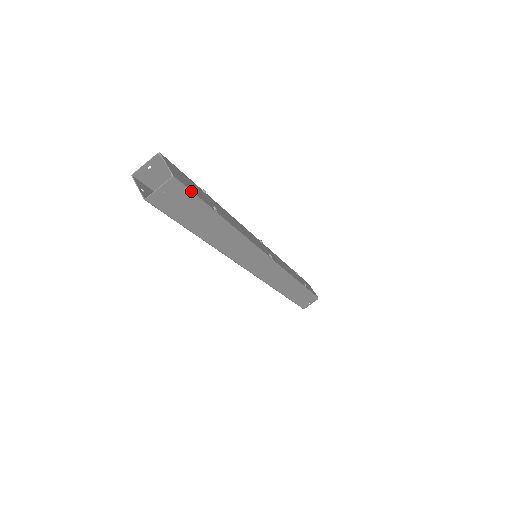
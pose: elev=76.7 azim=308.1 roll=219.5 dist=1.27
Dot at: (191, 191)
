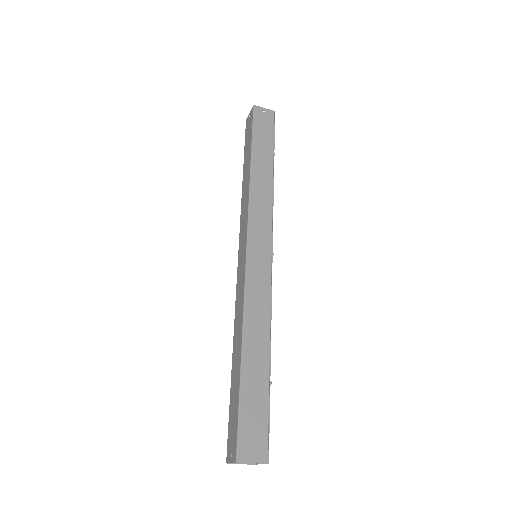
Dot at: occluded
